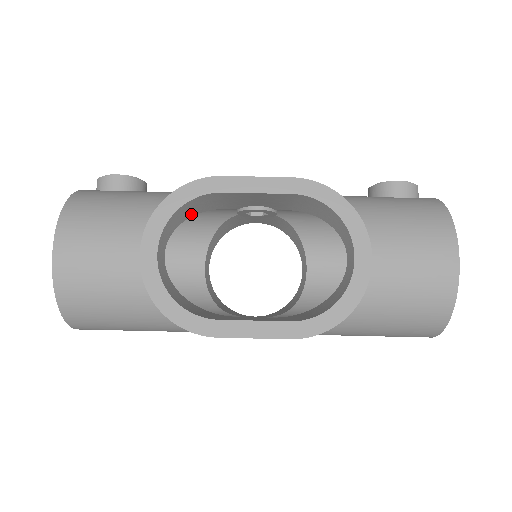
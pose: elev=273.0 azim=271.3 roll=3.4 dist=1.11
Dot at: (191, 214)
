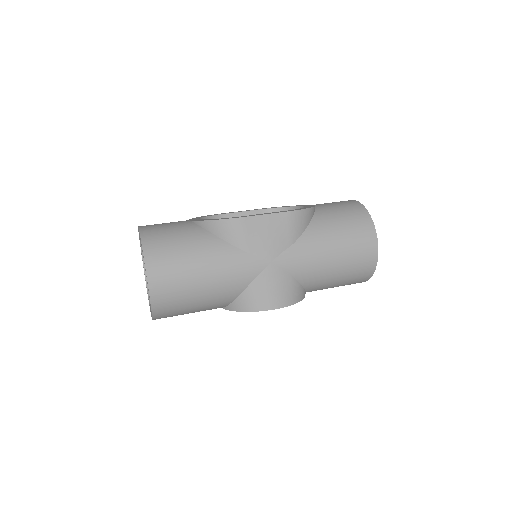
Dot at: occluded
